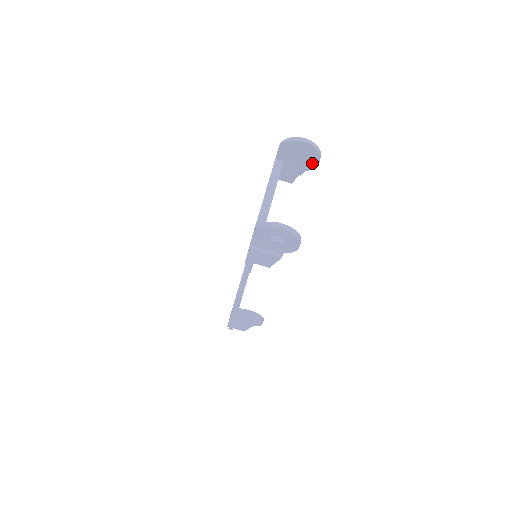
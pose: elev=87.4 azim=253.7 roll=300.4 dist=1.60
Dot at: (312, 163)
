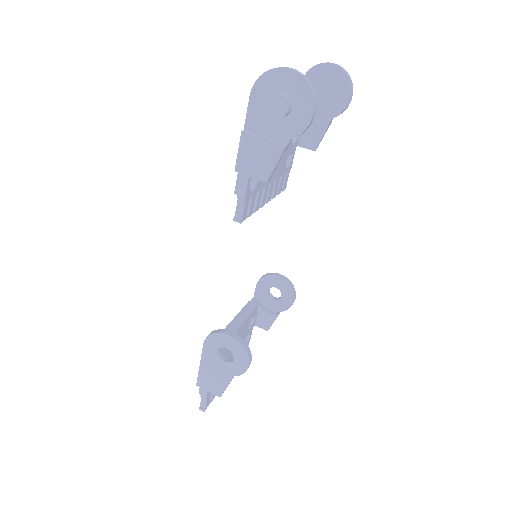
Dot at: (341, 102)
